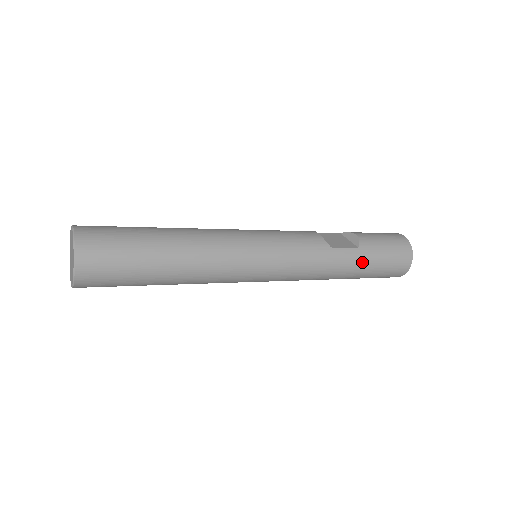
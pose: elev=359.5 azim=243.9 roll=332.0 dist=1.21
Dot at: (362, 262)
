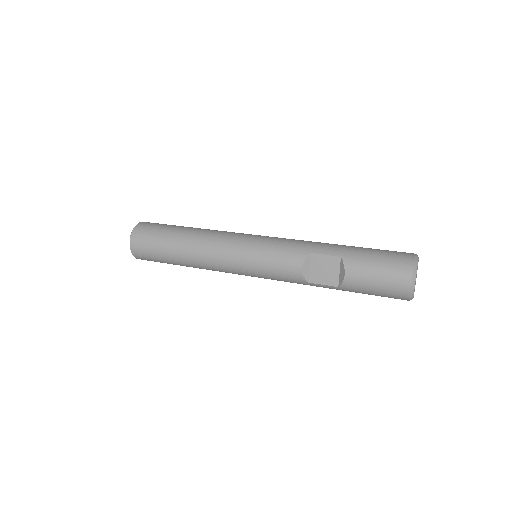
Dot at: occluded
